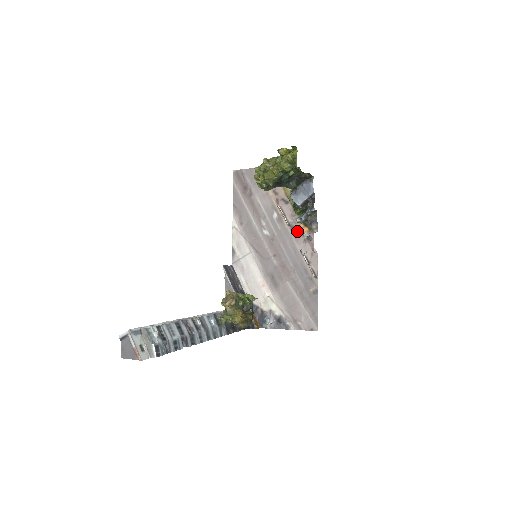
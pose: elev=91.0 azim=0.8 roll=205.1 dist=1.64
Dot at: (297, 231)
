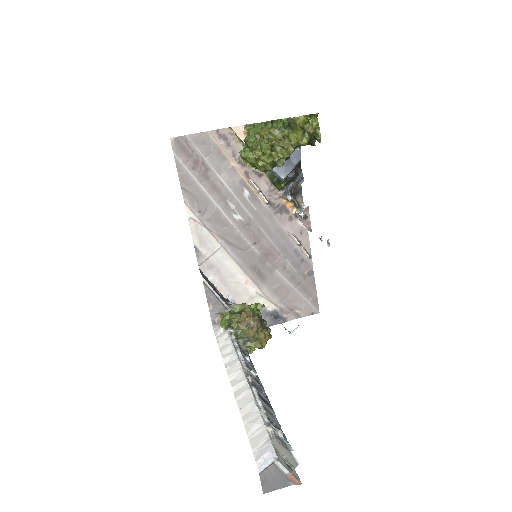
Dot at: (279, 209)
